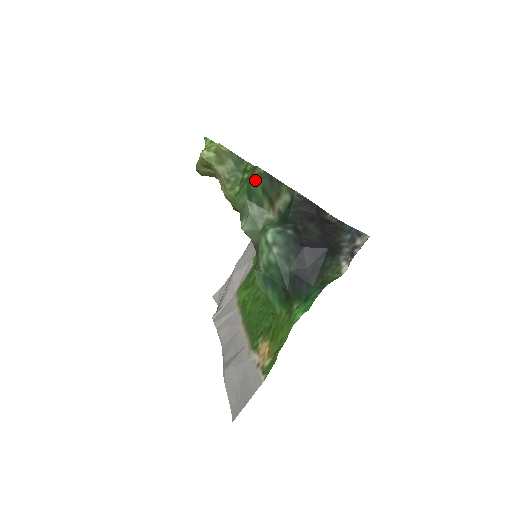
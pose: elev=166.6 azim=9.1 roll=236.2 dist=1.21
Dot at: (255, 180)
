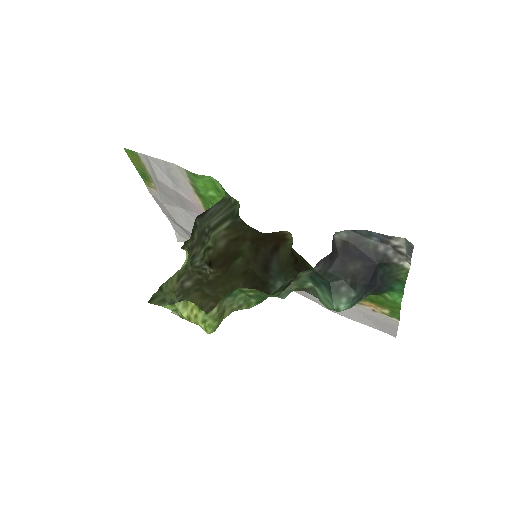
Dot at: occluded
